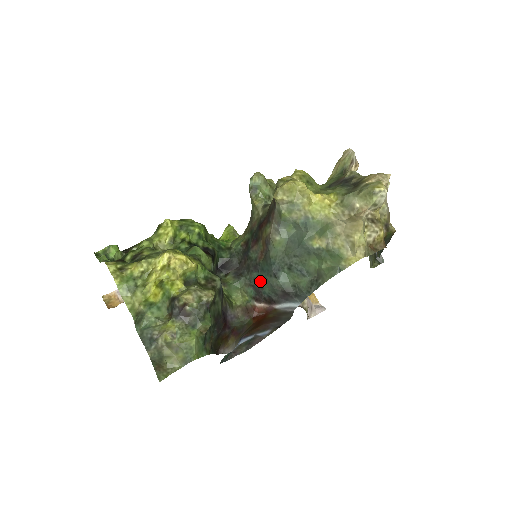
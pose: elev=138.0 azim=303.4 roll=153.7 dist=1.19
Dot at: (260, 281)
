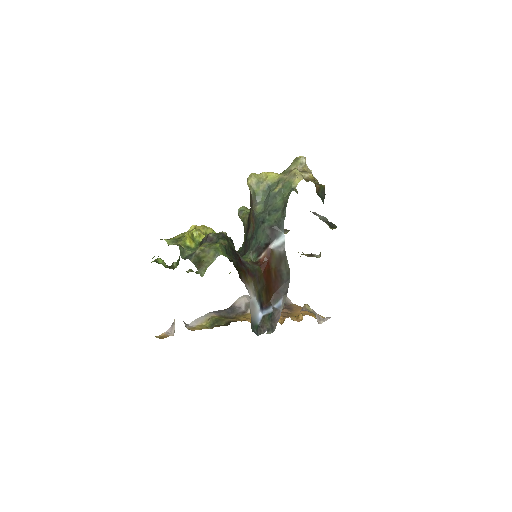
Dot at: (257, 240)
